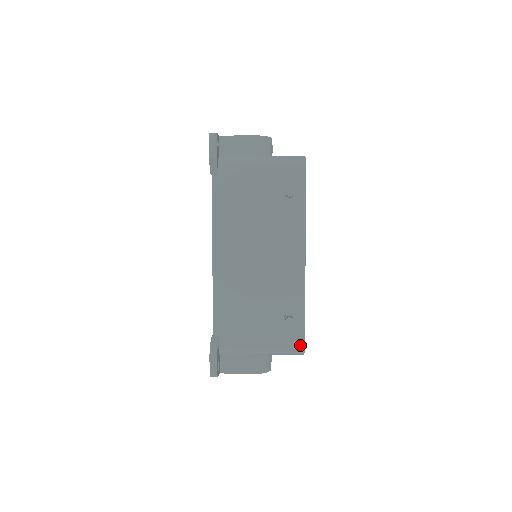
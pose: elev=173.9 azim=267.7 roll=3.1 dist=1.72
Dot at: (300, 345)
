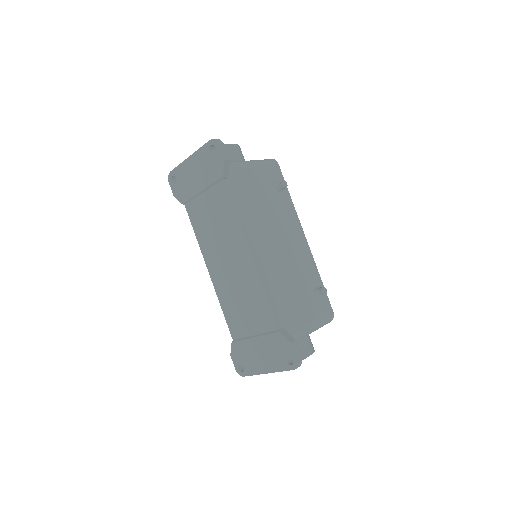
Dot at: (331, 311)
